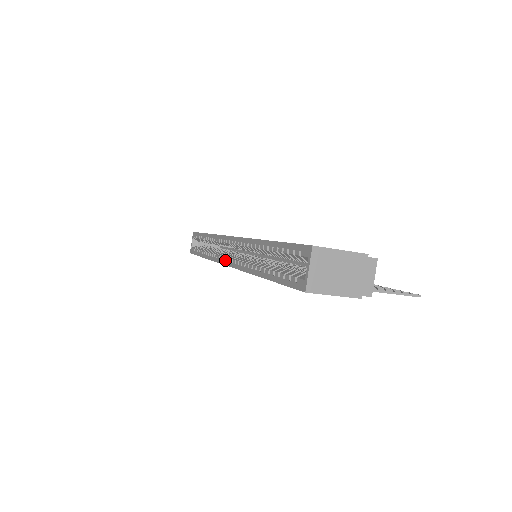
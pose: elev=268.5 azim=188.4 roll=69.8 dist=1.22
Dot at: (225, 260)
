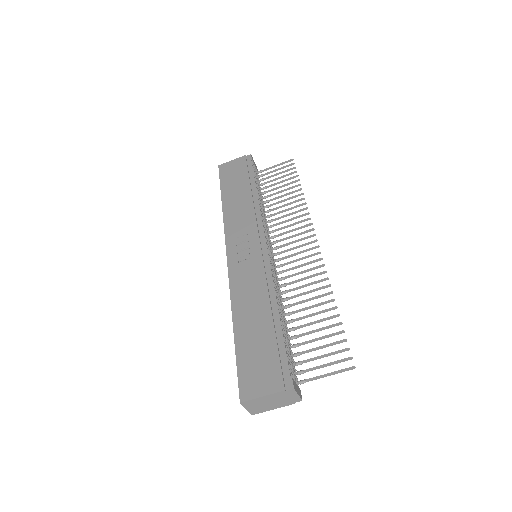
Dot at: occluded
